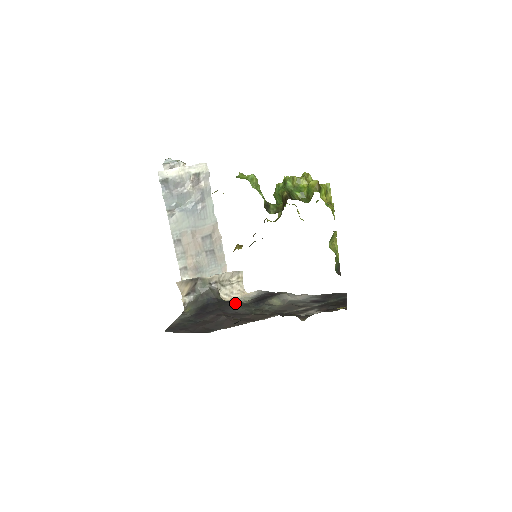
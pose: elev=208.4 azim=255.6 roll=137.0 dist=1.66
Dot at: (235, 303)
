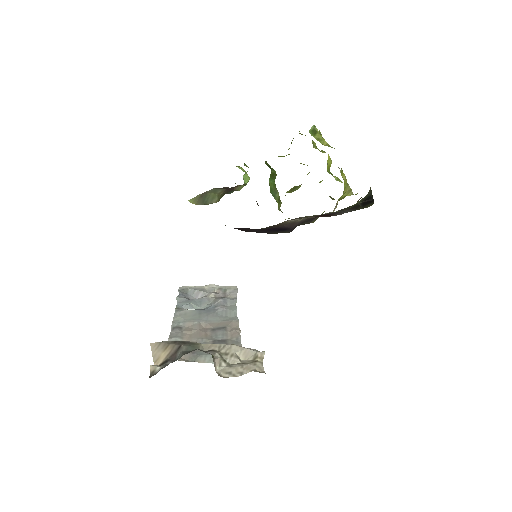
Dot at: occluded
